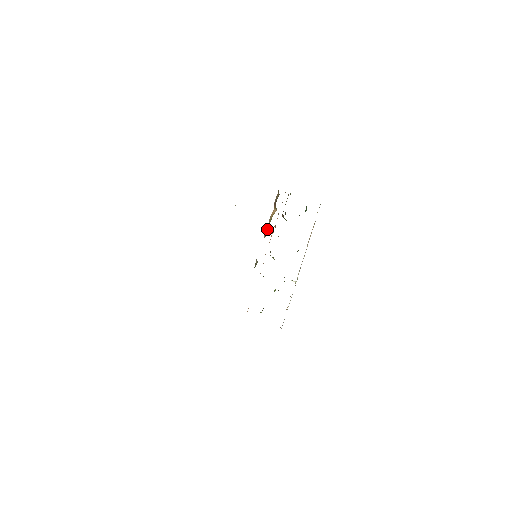
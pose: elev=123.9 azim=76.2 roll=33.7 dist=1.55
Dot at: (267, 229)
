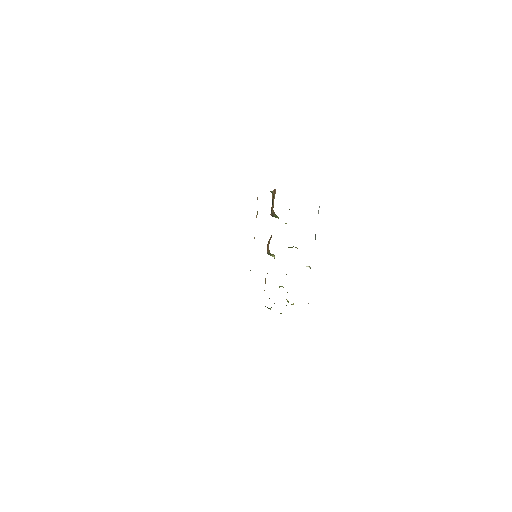
Dot at: occluded
